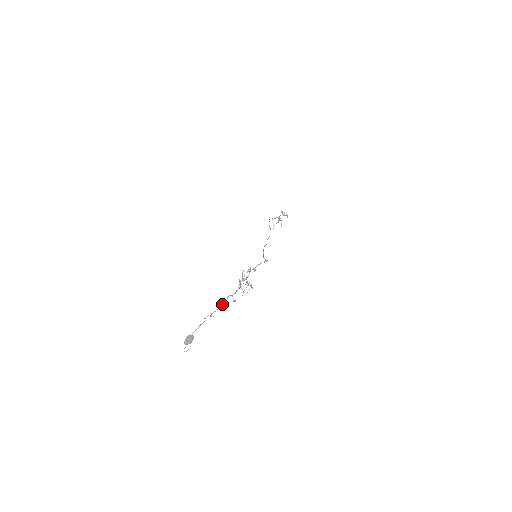
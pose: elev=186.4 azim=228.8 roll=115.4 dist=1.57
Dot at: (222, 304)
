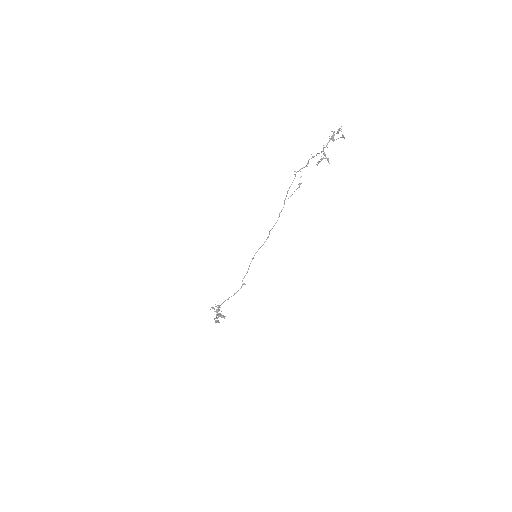
Dot at: occluded
